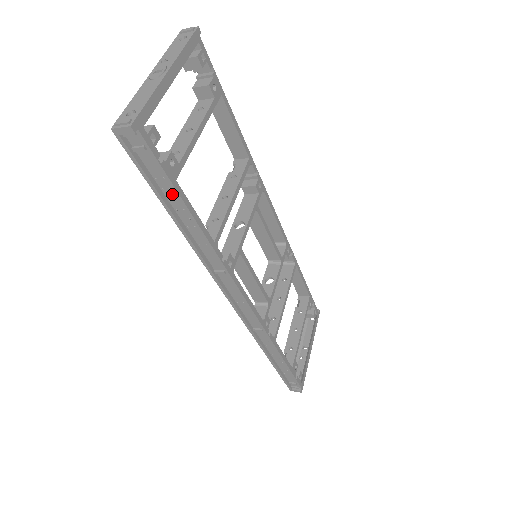
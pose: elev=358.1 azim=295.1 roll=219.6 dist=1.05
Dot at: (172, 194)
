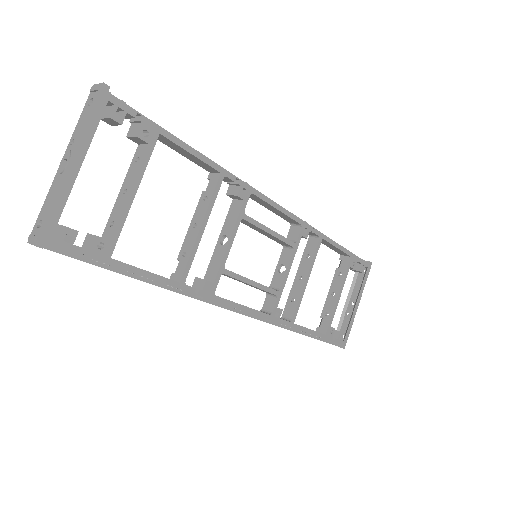
Dot at: (114, 266)
